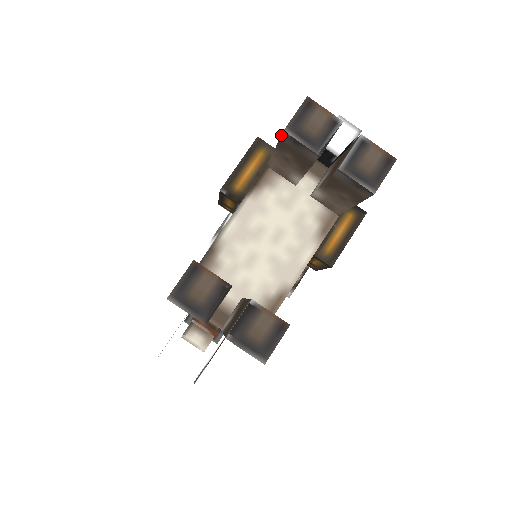
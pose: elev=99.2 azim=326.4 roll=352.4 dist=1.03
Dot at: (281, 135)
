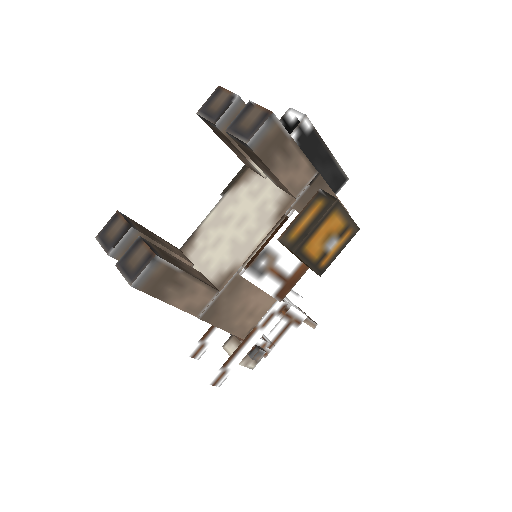
Dot at: occluded
